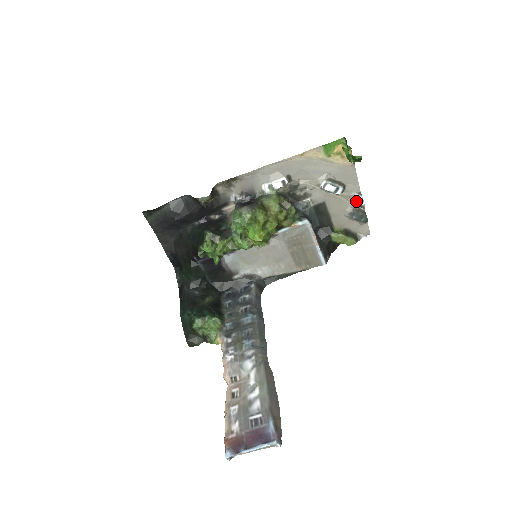
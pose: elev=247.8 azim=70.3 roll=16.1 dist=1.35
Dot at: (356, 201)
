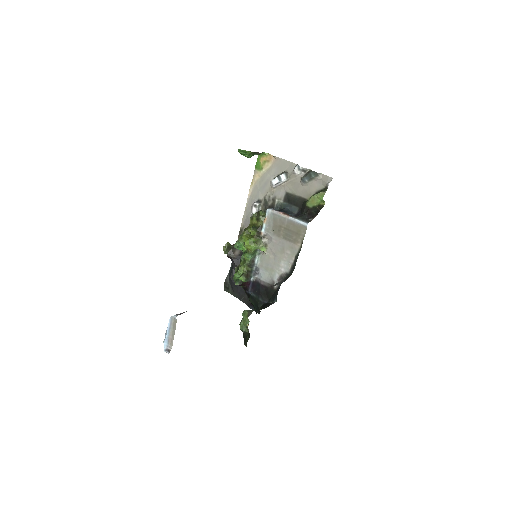
Dot at: (298, 171)
